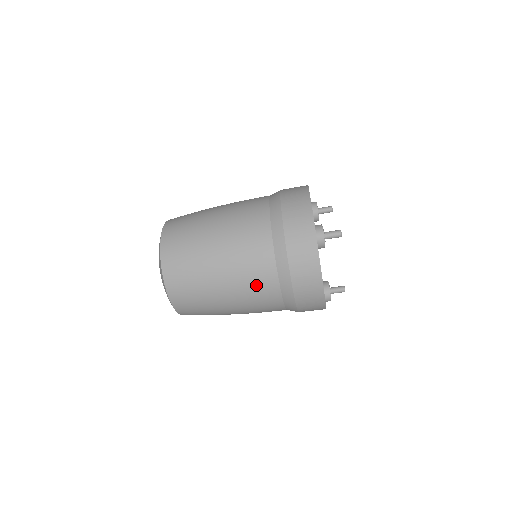
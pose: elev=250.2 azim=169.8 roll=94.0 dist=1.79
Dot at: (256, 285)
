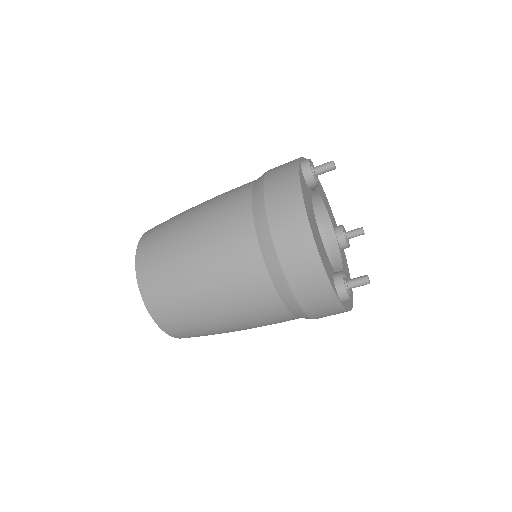
Dot at: (226, 222)
